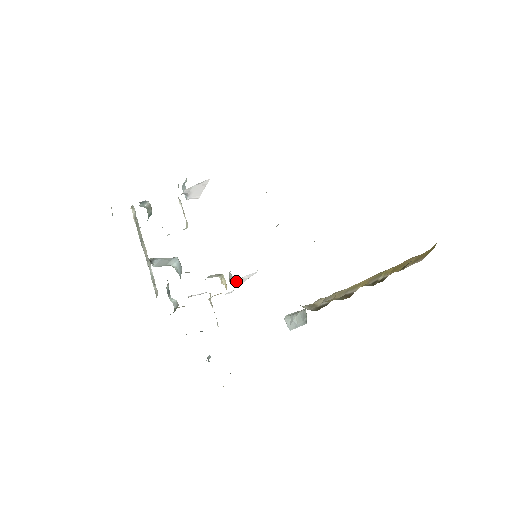
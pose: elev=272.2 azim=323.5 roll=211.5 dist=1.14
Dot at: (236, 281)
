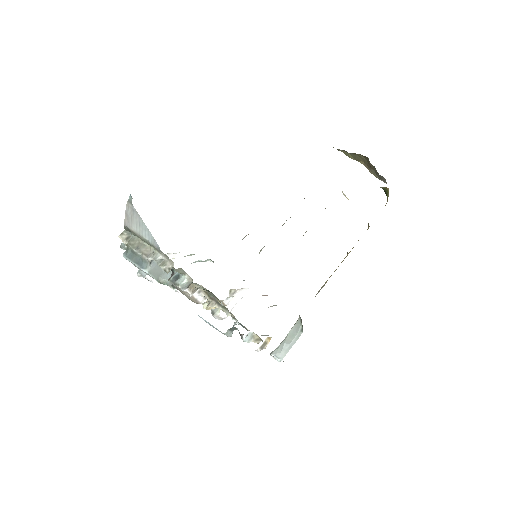
Dot at: occluded
